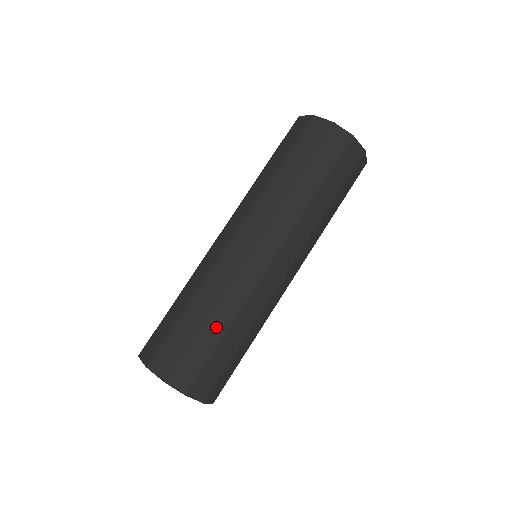
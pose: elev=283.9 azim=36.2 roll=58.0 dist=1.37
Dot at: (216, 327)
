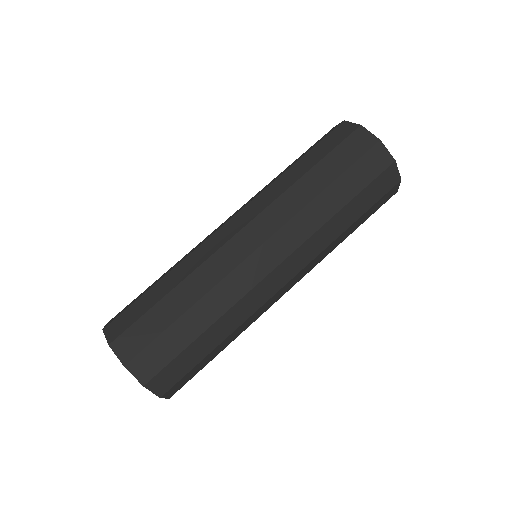
Dot at: (165, 286)
